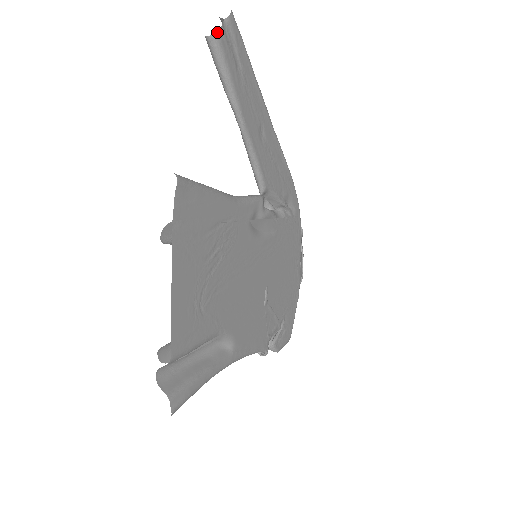
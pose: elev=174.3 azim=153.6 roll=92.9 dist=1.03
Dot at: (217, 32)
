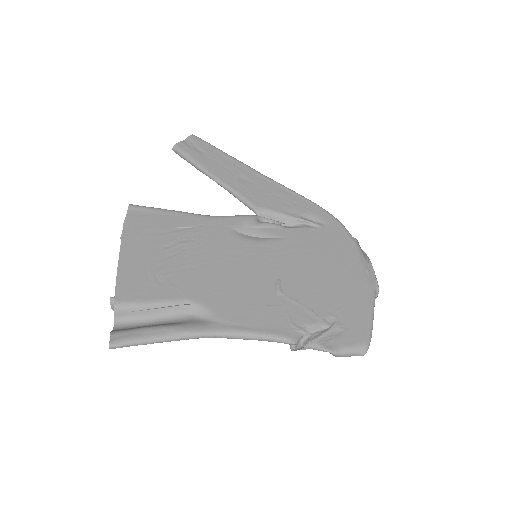
Dot at: (176, 144)
